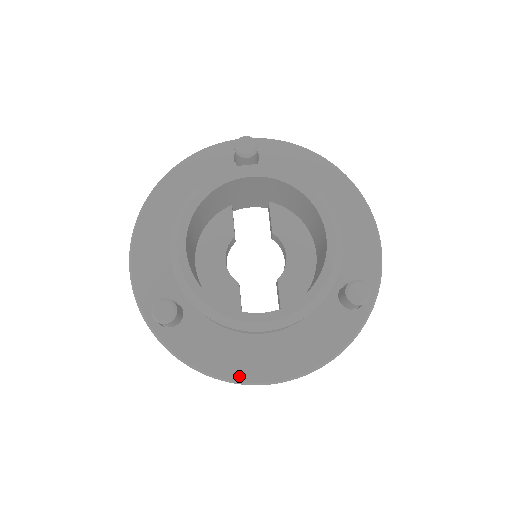
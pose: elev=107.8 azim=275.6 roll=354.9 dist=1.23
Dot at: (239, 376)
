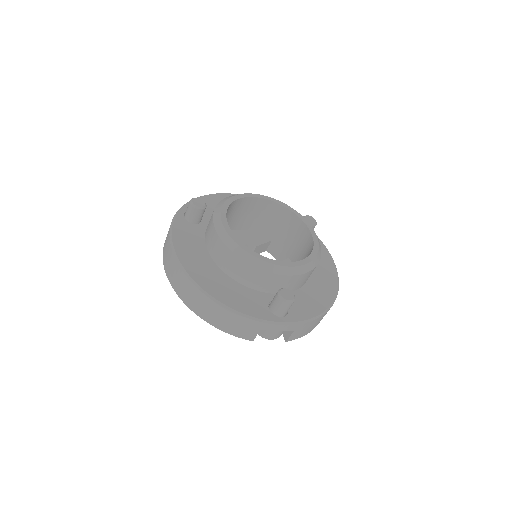
Dot at: (183, 260)
